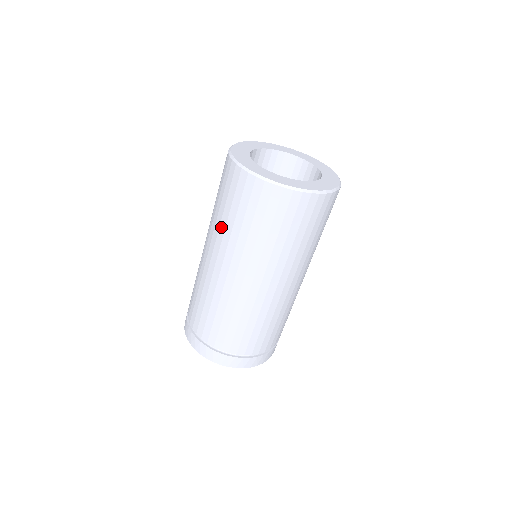
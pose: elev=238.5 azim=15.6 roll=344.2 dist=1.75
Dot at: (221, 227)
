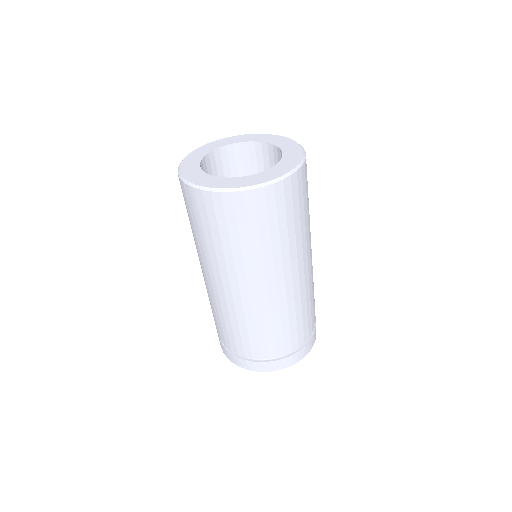
Dot at: (256, 256)
